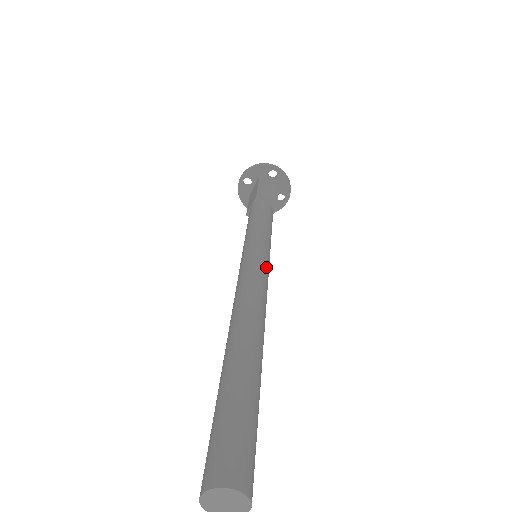
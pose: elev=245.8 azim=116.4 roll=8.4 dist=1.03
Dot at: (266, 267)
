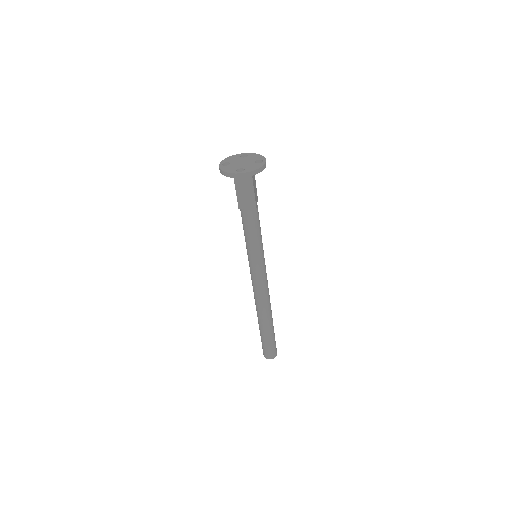
Dot at: (261, 275)
